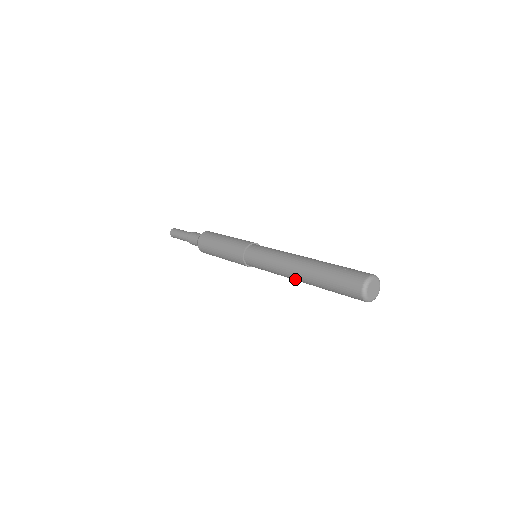
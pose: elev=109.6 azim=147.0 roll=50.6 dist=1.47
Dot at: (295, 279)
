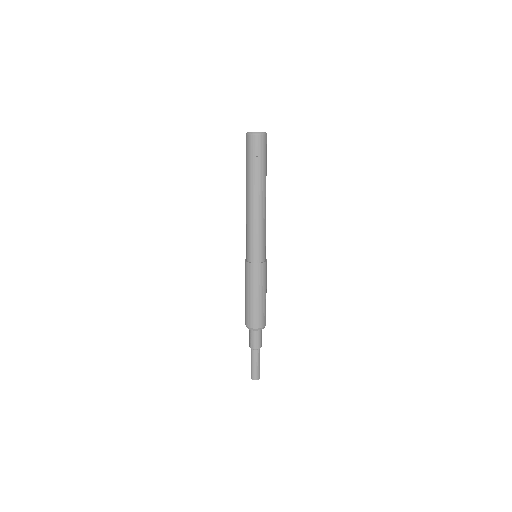
Dot at: (248, 204)
